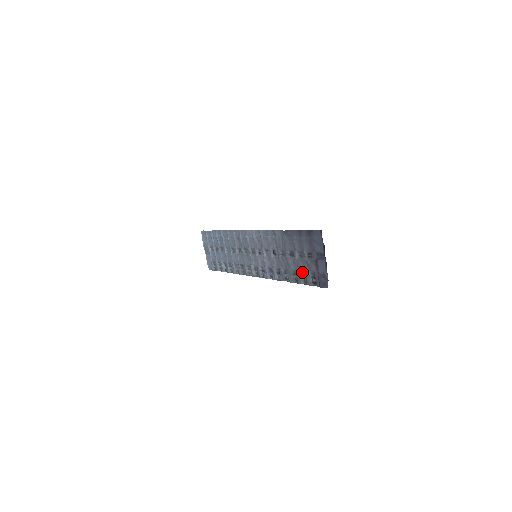
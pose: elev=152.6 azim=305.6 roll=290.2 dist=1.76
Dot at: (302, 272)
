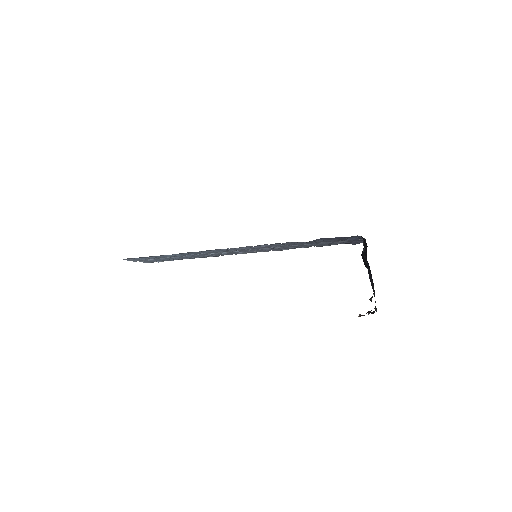
Dot at: (325, 244)
